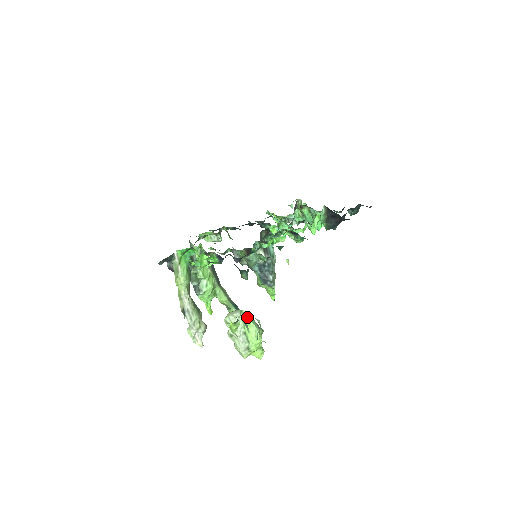
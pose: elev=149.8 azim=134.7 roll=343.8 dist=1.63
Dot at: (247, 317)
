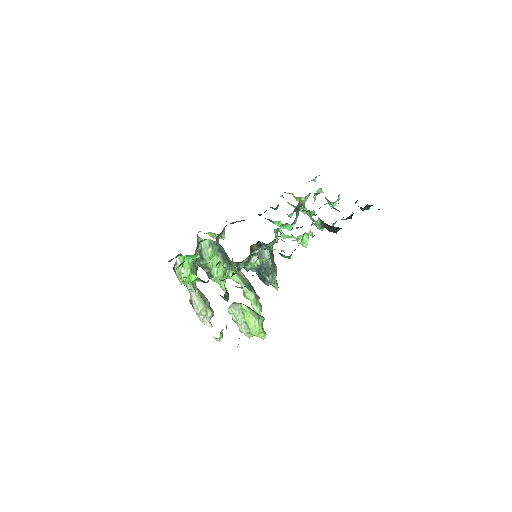
Dot at: (246, 311)
